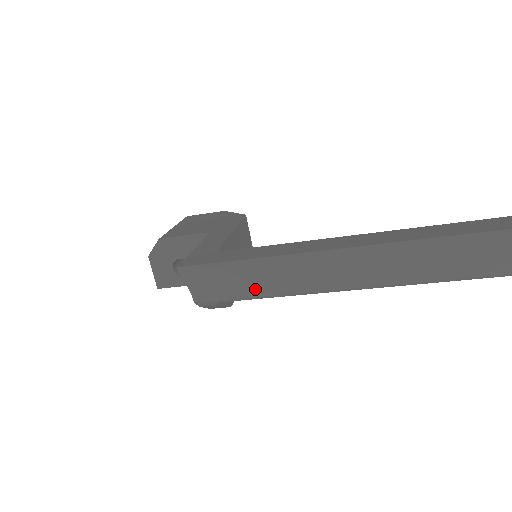
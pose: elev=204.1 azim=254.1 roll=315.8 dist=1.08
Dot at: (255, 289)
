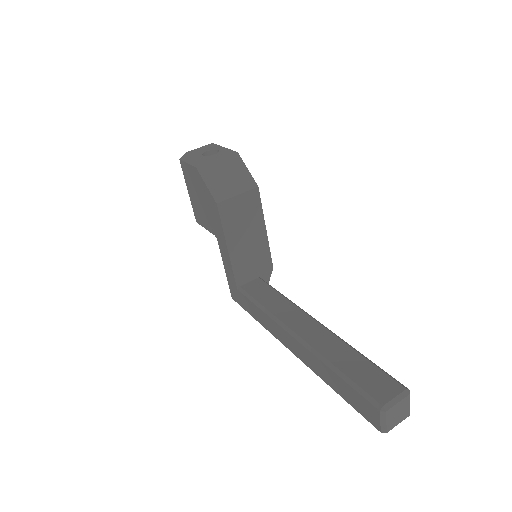
Dot at: occluded
